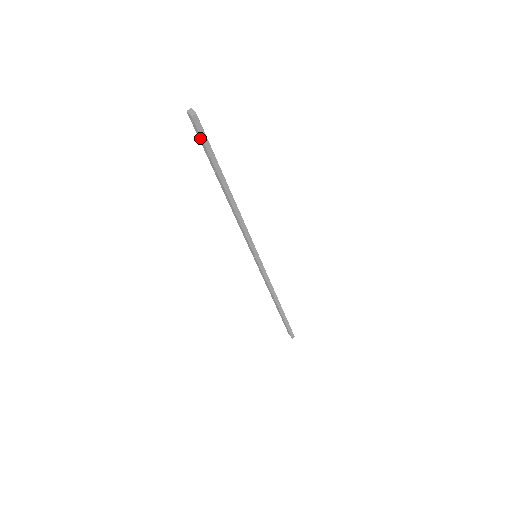
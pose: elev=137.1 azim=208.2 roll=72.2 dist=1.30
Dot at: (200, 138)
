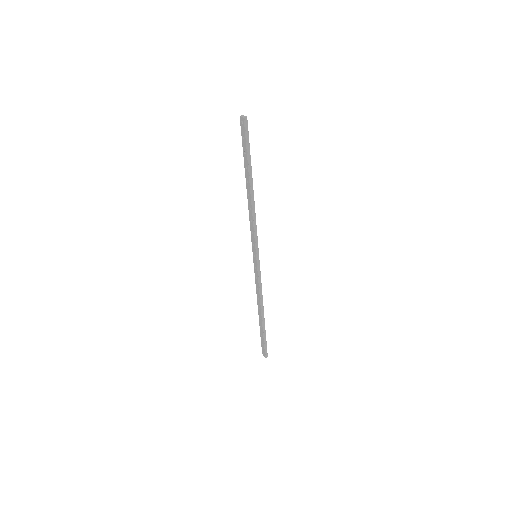
Dot at: (243, 138)
